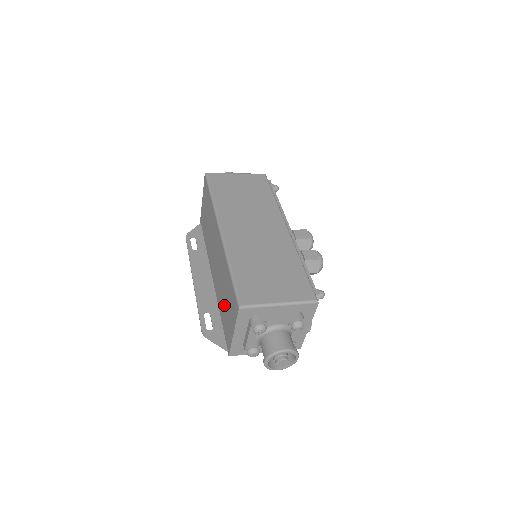
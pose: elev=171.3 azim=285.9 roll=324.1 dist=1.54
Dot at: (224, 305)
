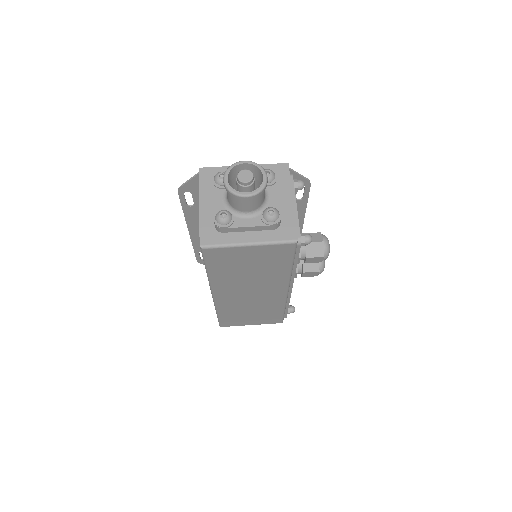
Dot at: occluded
